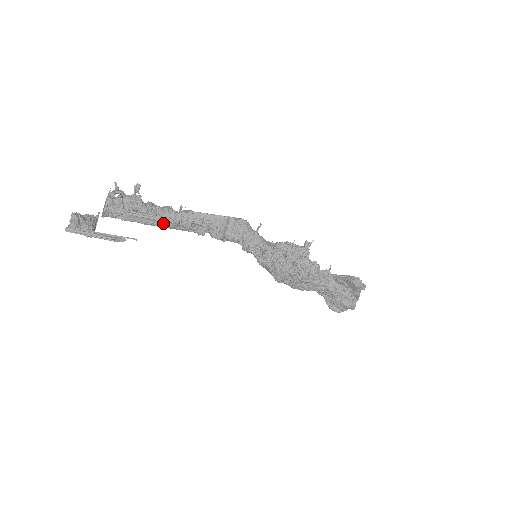
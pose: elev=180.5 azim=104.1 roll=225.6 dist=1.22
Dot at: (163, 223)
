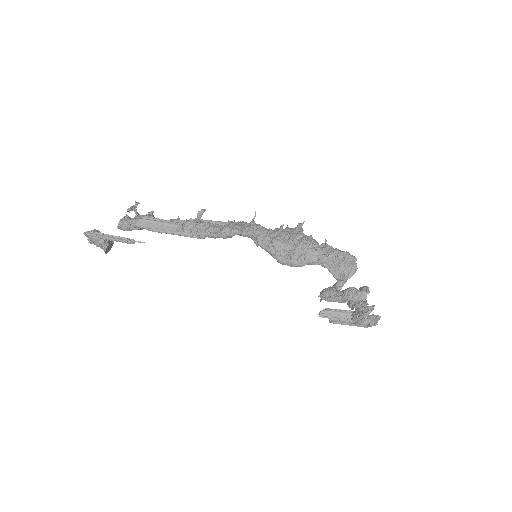
Dot at: (170, 227)
